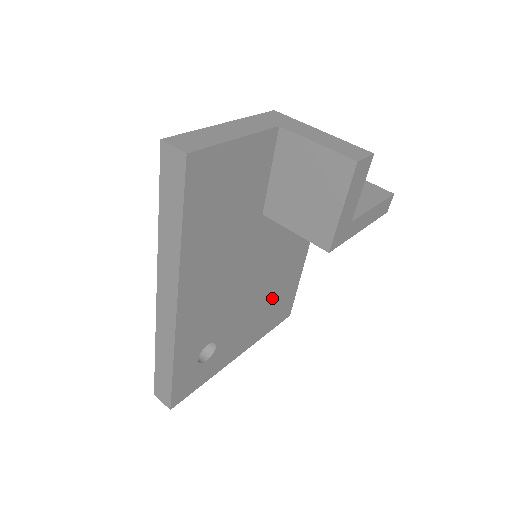
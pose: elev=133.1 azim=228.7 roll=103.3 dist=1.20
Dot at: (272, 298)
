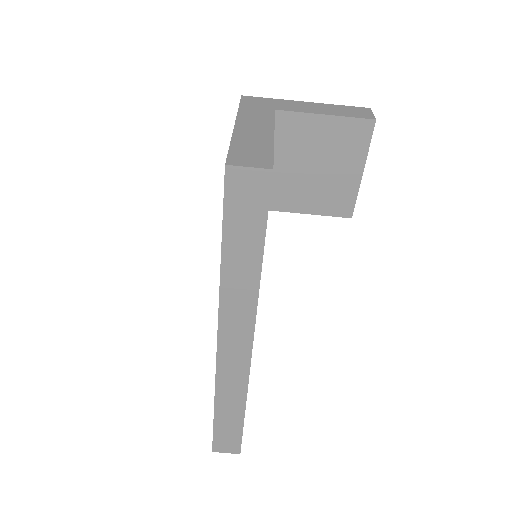
Dot at: occluded
